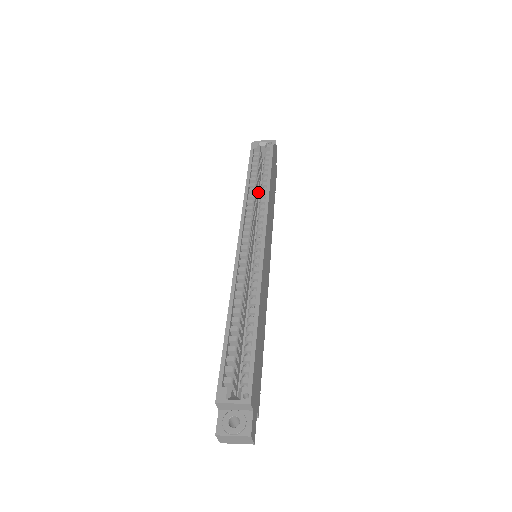
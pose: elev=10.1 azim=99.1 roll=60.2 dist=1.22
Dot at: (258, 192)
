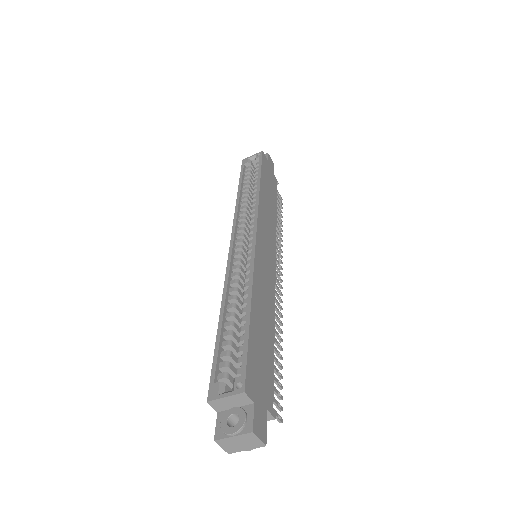
Dot at: occluded
